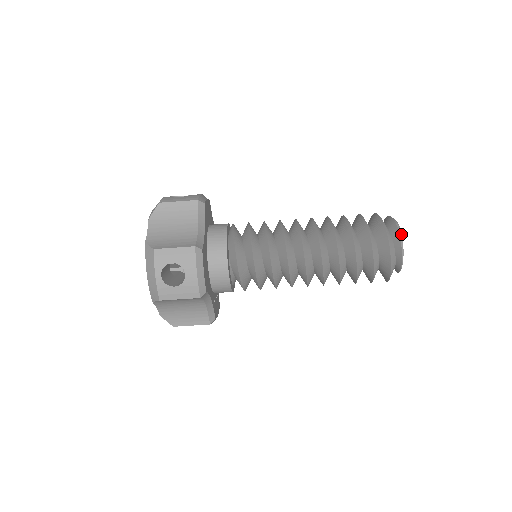
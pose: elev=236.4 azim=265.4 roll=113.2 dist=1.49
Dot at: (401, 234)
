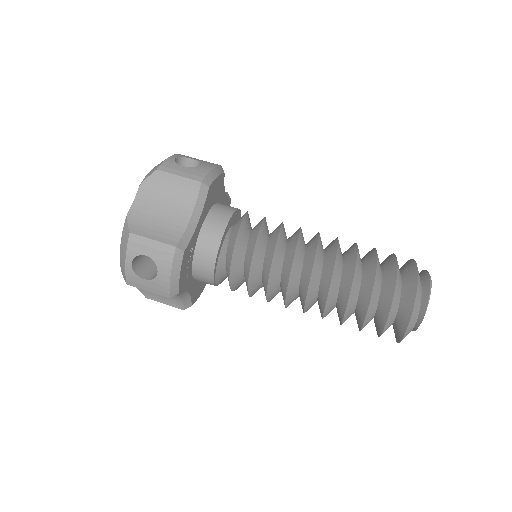
Dot at: occluded
